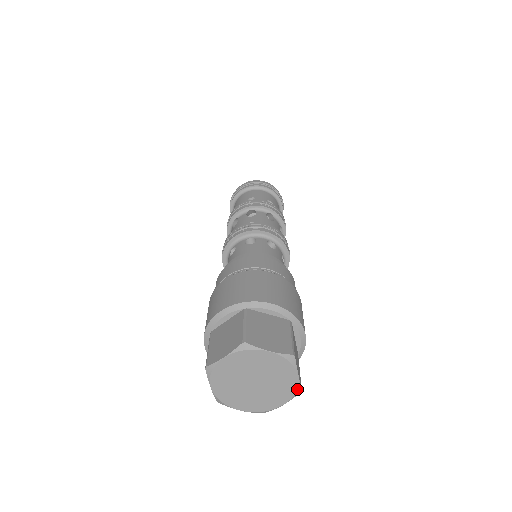
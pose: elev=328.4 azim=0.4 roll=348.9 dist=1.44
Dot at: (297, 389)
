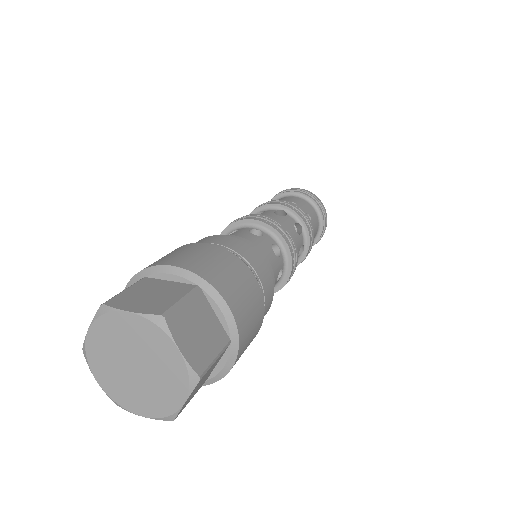
Dot at: (188, 373)
